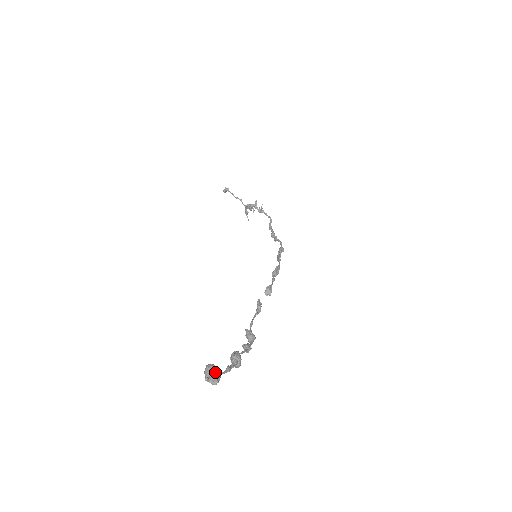
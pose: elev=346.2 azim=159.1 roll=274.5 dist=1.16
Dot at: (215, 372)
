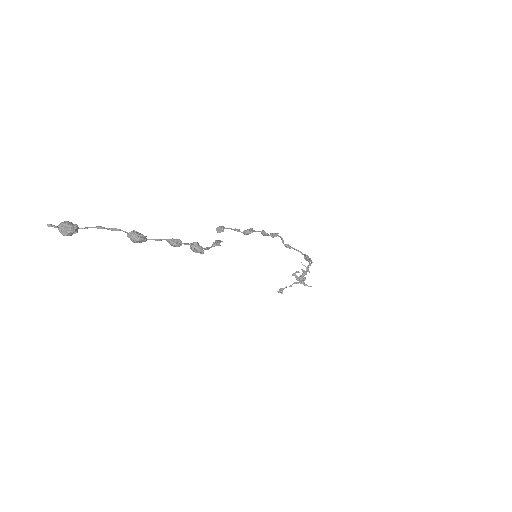
Dot at: (64, 223)
